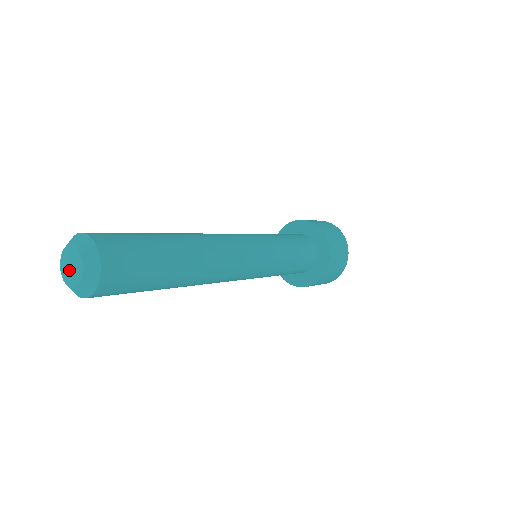
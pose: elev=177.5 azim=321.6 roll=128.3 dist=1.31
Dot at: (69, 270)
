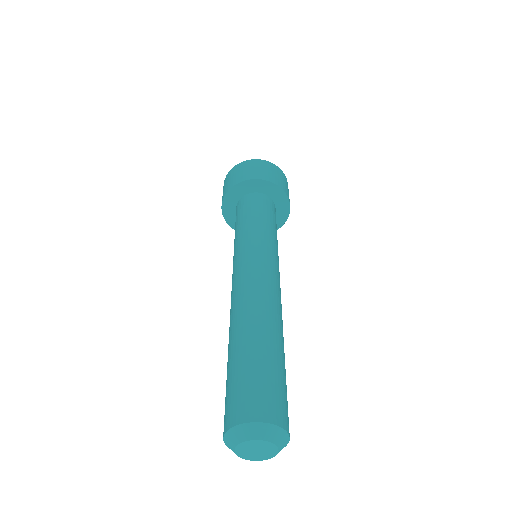
Dot at: (251, 452)
